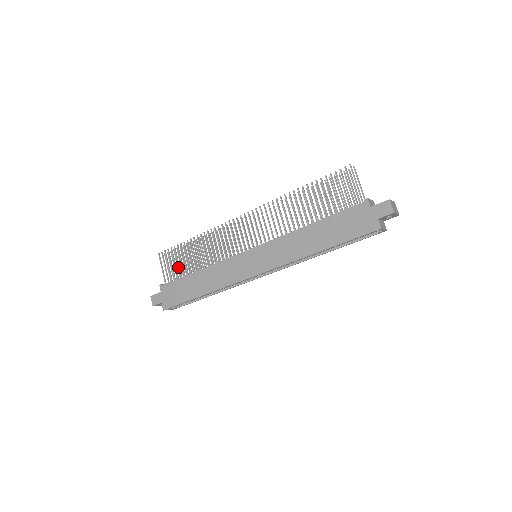
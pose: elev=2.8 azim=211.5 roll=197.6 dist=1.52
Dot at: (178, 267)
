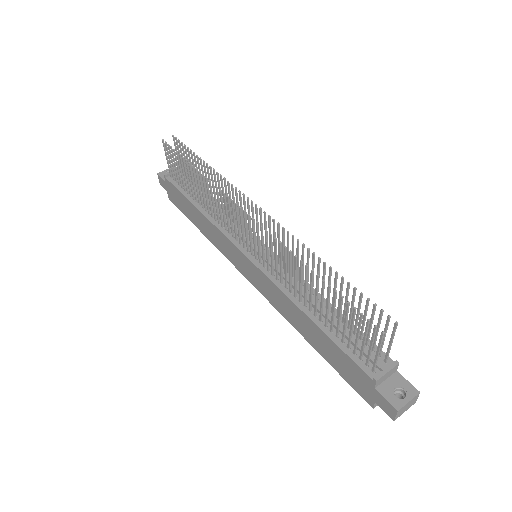
Dot at: occluded
